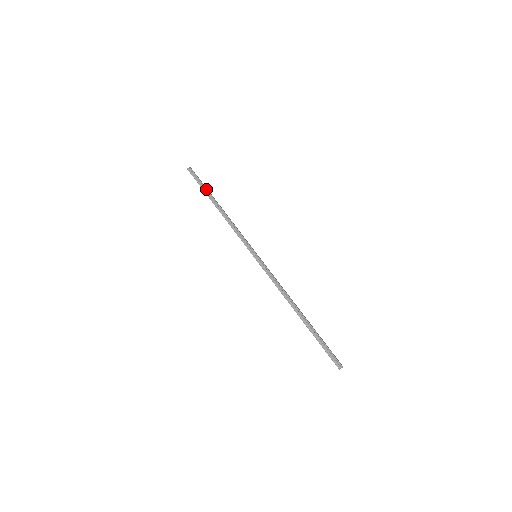
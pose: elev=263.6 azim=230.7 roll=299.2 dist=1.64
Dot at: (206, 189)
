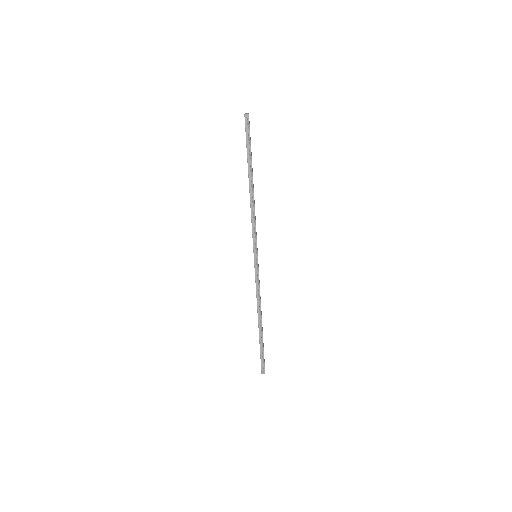
Dot at: (251, 157)
